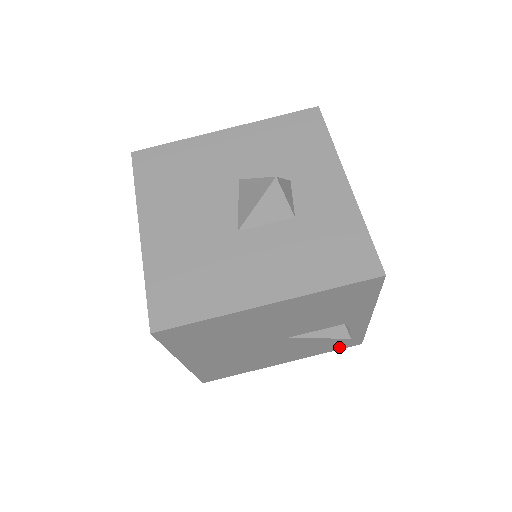
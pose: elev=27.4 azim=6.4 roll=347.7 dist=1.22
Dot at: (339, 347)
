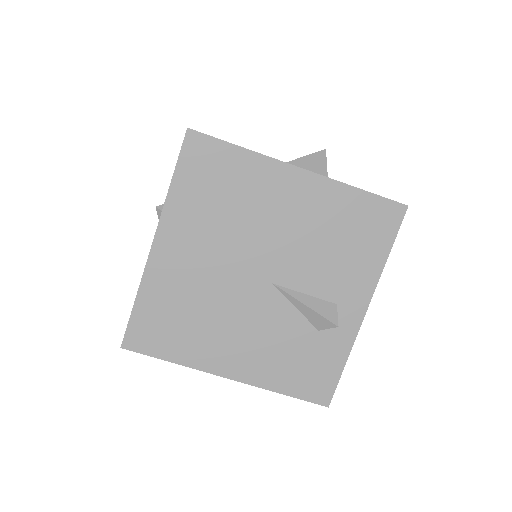
Dot at: (303, 390)
